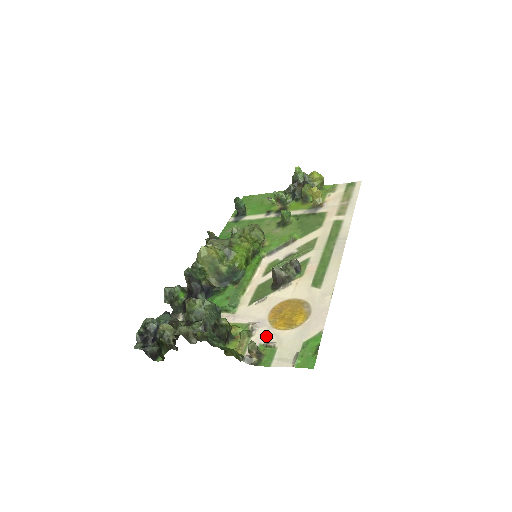
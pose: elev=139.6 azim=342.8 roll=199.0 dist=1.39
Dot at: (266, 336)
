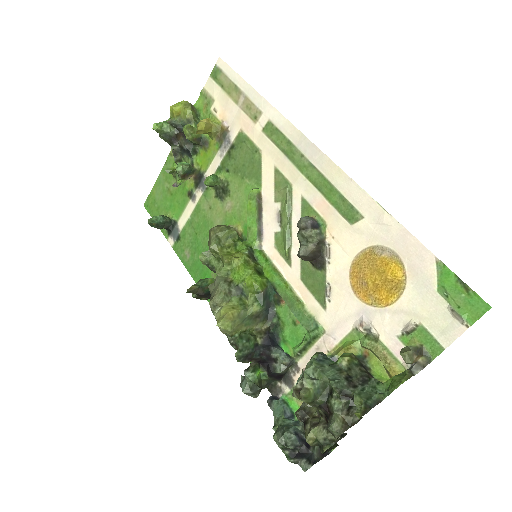
Dot at: (391, 323)
